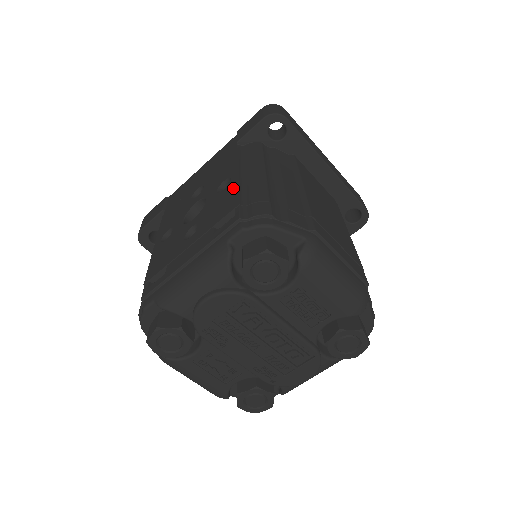
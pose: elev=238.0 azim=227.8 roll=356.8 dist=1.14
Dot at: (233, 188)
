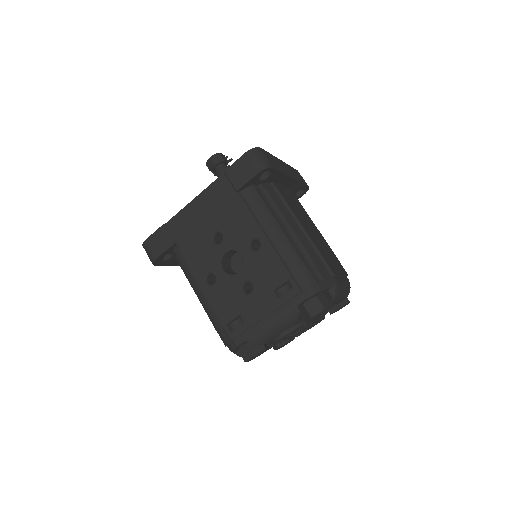
Dot at: (272, 255)
